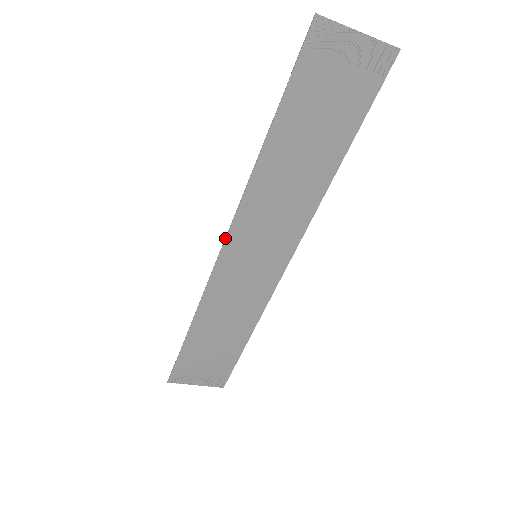
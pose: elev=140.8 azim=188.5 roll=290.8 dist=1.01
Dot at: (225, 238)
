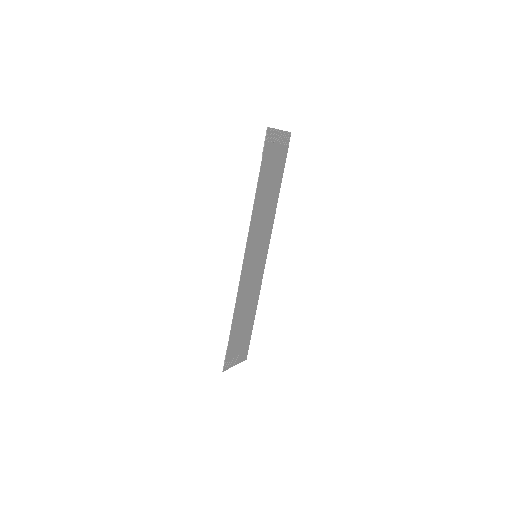
Dot at: (245, 251)
